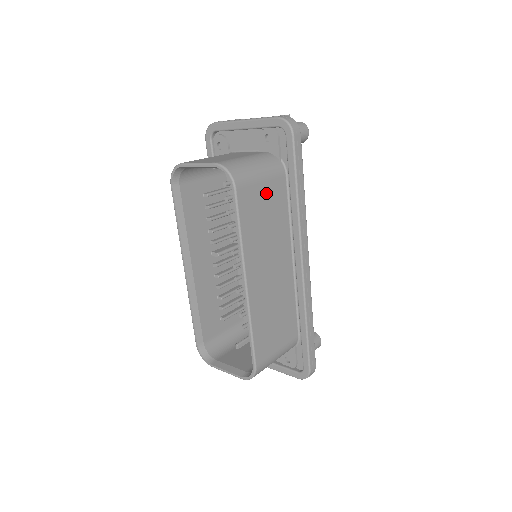
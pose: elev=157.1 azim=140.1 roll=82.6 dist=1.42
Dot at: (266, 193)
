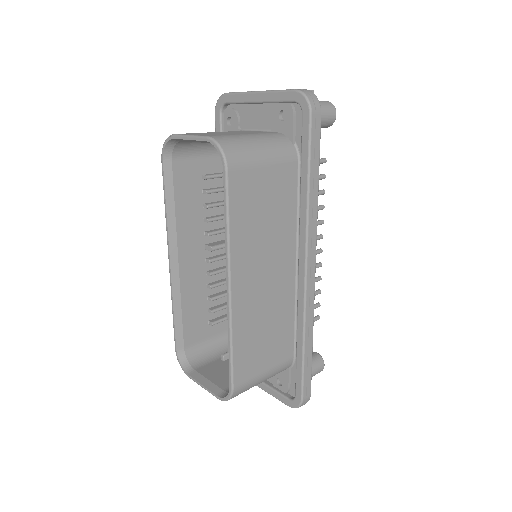
Dot at: (269, 181)
